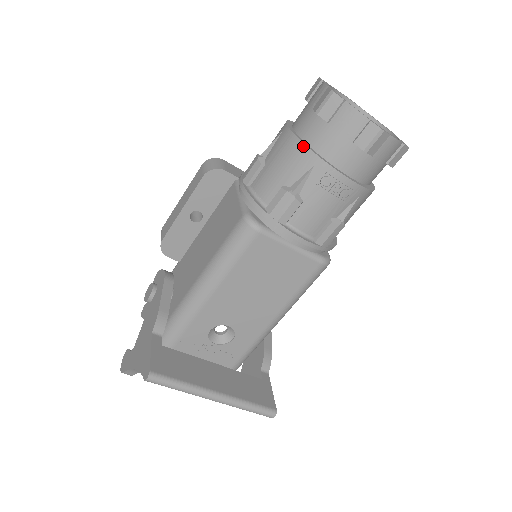
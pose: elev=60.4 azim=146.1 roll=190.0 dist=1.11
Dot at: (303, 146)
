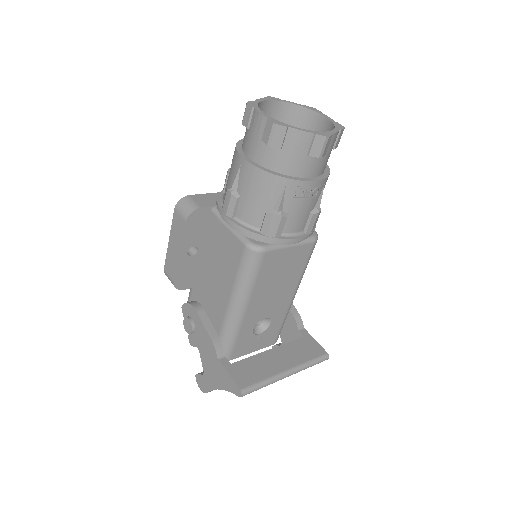
Dot at: (269, 175)
